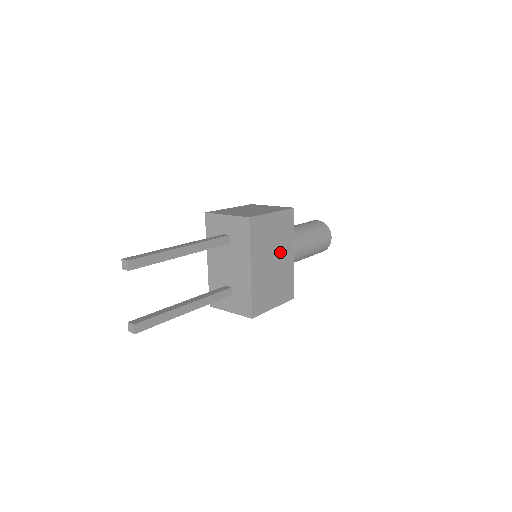
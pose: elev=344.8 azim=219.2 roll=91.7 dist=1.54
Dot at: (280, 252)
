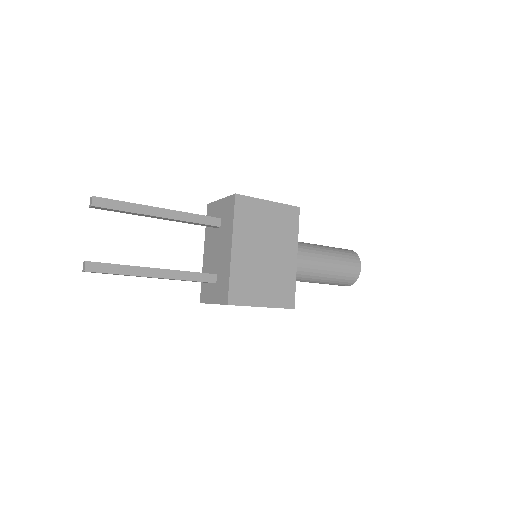
Dot at: (276, 247)
